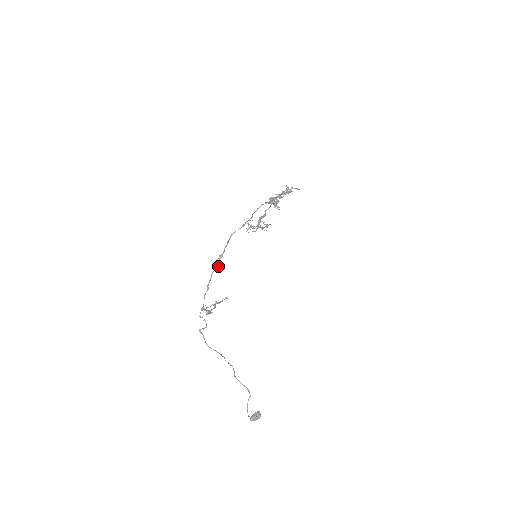
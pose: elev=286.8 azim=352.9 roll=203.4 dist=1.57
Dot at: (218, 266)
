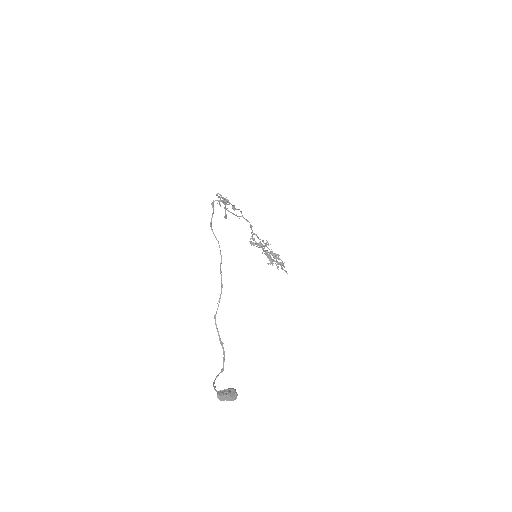
Dot at: (233, 206)
